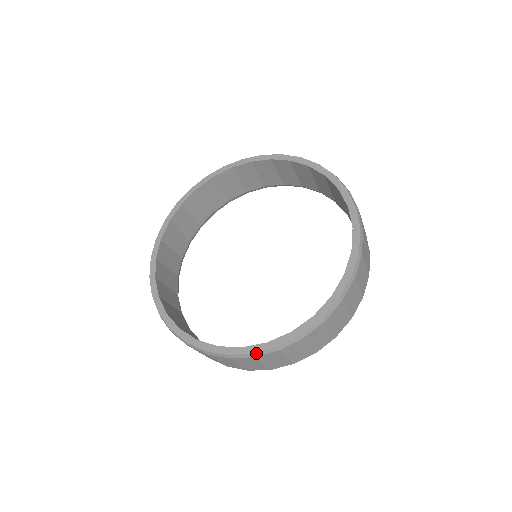
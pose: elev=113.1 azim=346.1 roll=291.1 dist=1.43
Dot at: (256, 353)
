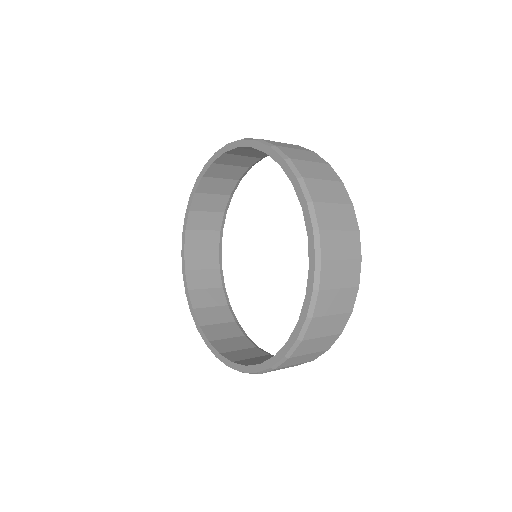
Dot at: (299, 337)
